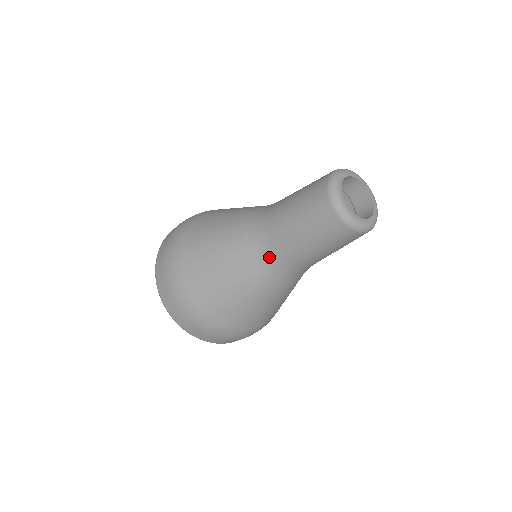
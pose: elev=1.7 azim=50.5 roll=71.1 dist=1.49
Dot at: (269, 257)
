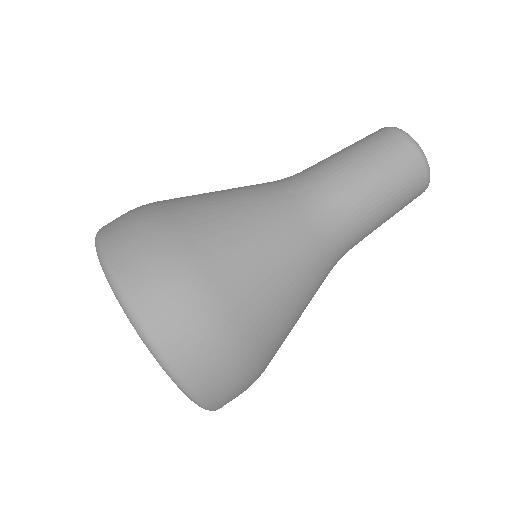
Dot at: (328, 217)
